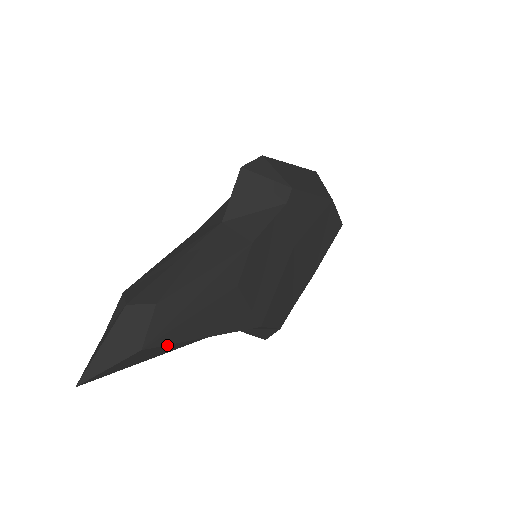
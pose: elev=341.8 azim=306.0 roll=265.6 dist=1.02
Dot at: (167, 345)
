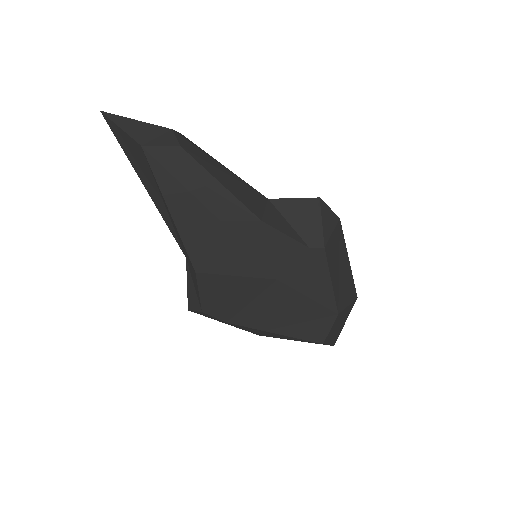
Dot at: (152, 178)
